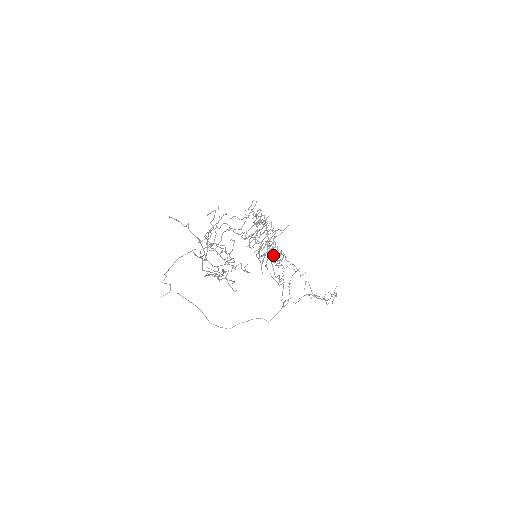
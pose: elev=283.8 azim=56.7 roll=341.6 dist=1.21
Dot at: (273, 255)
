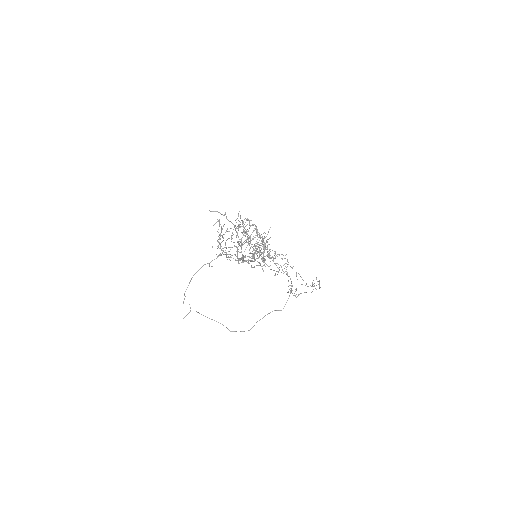
Dot at: occluded
